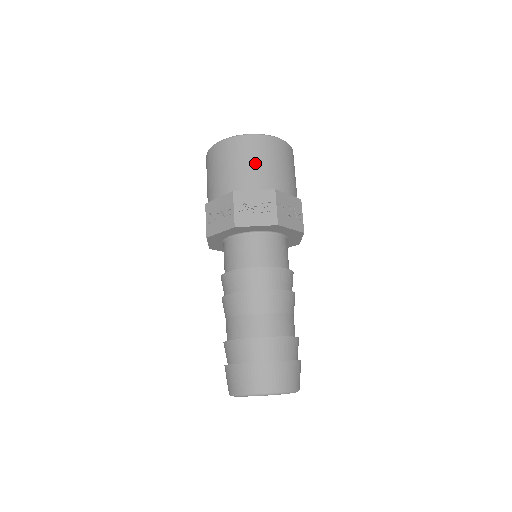
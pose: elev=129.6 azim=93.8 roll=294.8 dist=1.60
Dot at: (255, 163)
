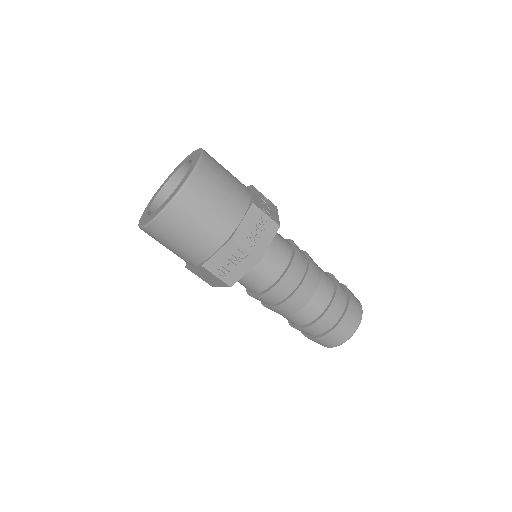
Dot at: (219, 198)
